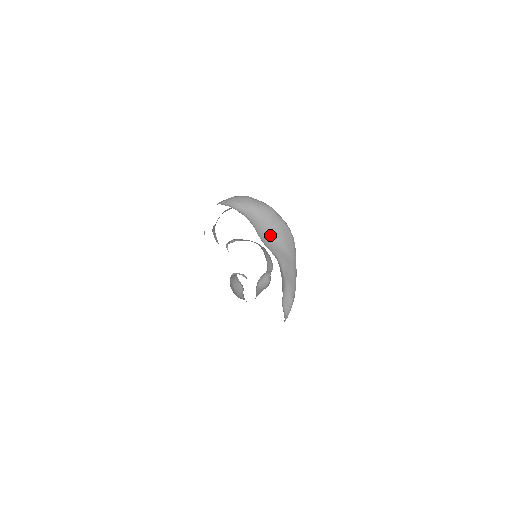
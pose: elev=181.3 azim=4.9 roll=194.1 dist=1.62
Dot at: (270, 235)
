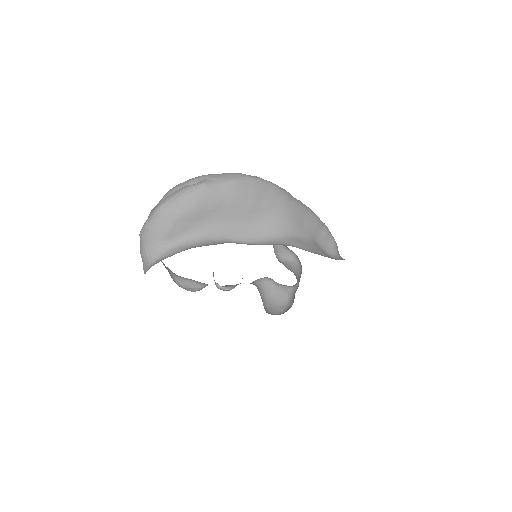
Dot at: (242, 219)
